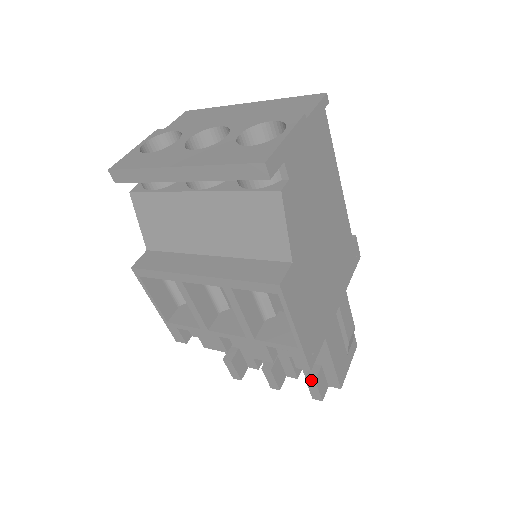
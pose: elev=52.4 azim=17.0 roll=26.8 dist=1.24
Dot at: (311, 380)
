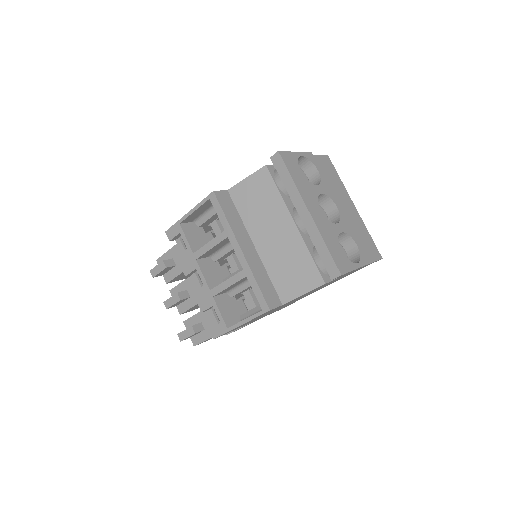
Dot at: (194, 331)
